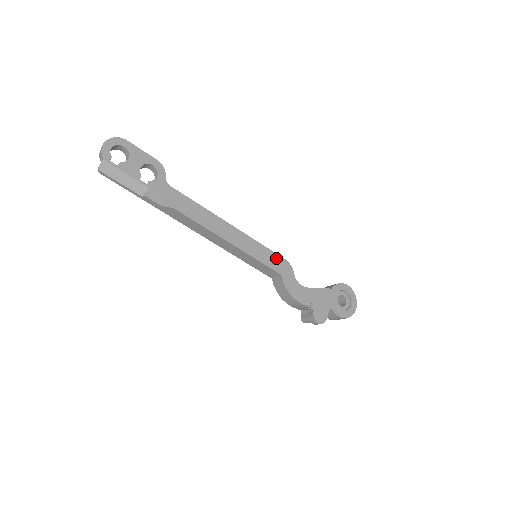
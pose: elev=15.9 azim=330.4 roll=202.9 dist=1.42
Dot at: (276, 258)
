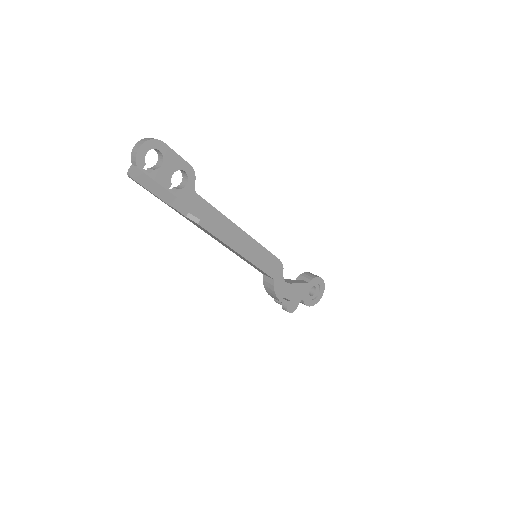
Dot at: (273, 260)
